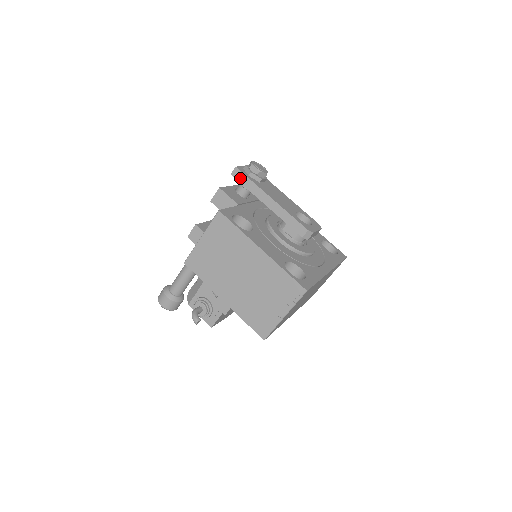
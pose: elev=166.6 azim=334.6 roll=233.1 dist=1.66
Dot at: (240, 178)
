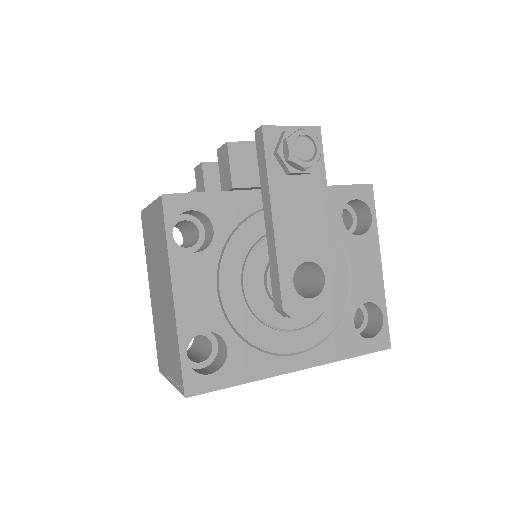
Dot at: (259, 148)
